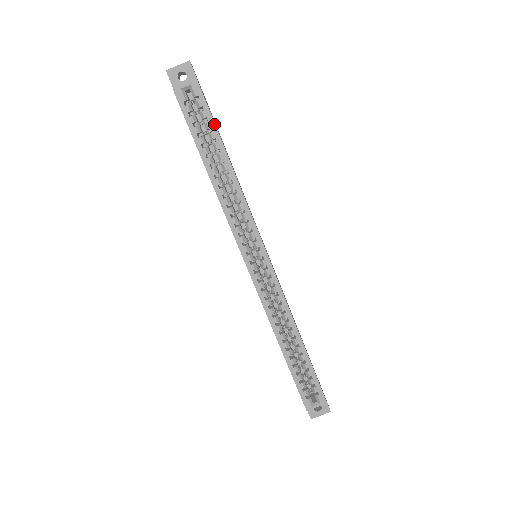
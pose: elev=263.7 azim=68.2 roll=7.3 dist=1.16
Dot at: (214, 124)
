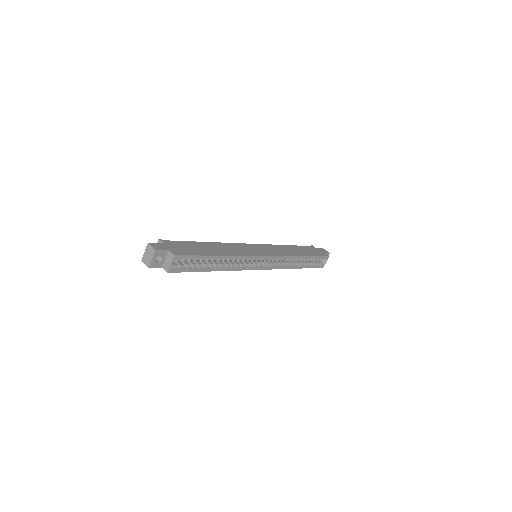
Dot at: (200, 256)
